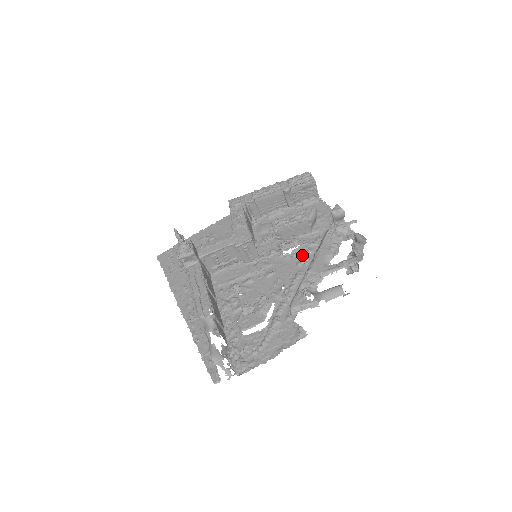
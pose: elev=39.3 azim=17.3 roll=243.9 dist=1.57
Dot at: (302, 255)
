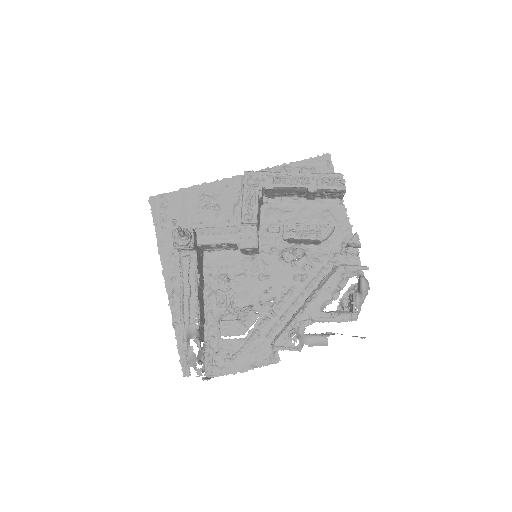
Dot at: (302, 269)
